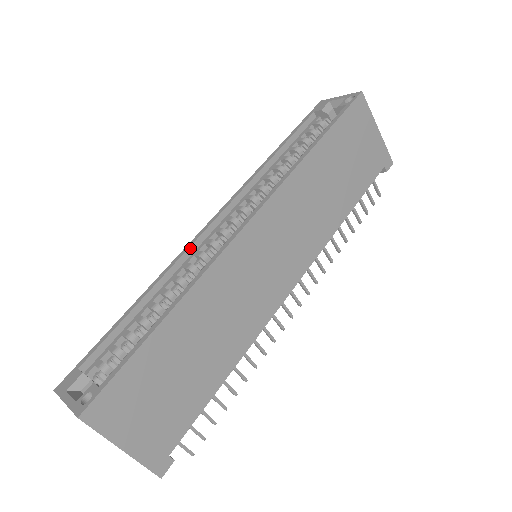
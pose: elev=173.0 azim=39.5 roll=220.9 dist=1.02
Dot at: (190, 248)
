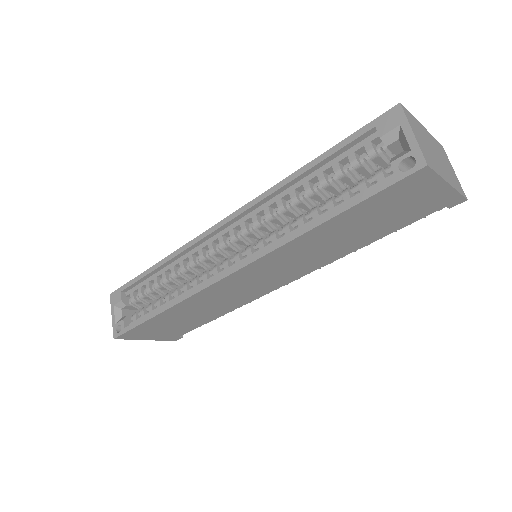
Dot at: (195, 244)
